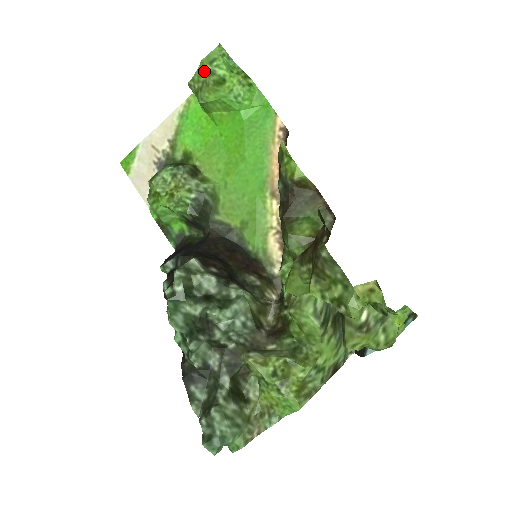
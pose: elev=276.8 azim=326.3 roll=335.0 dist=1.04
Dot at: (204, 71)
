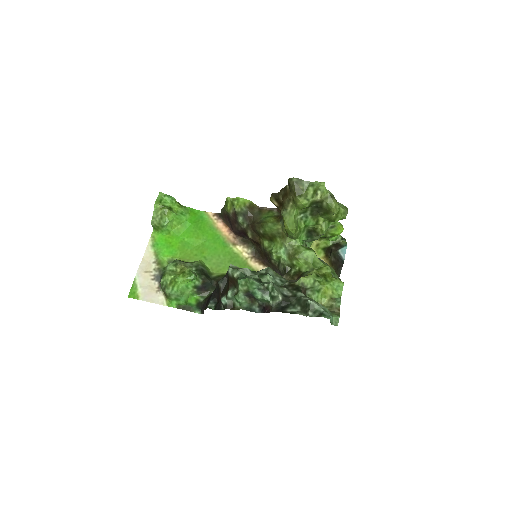
Dot at: (159, 208)
